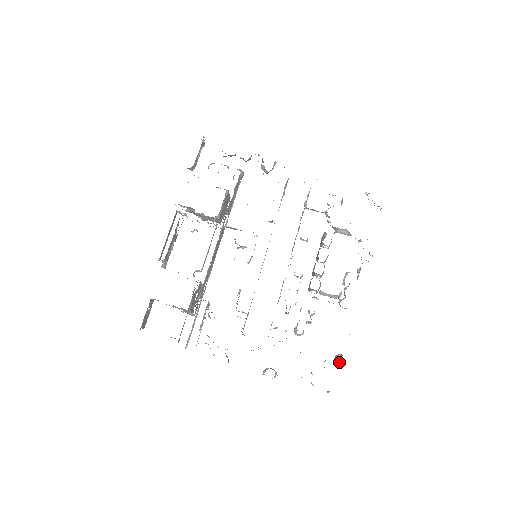
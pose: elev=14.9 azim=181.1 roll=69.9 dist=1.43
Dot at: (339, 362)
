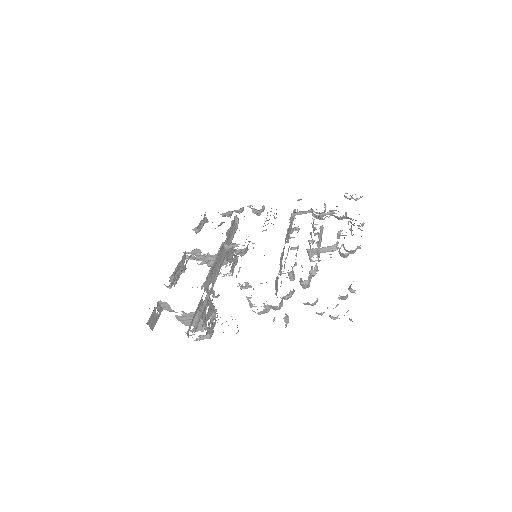
Dot at: (354, 291)
